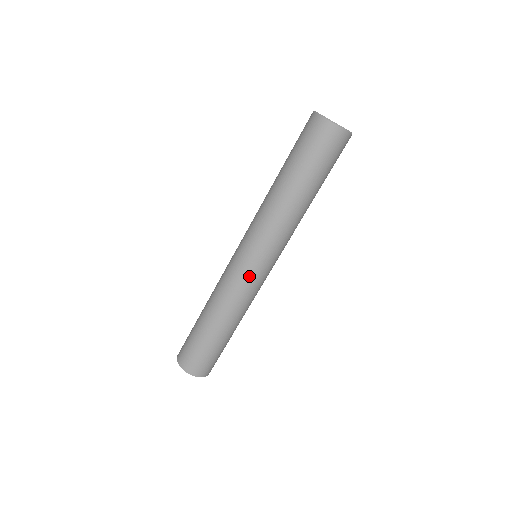
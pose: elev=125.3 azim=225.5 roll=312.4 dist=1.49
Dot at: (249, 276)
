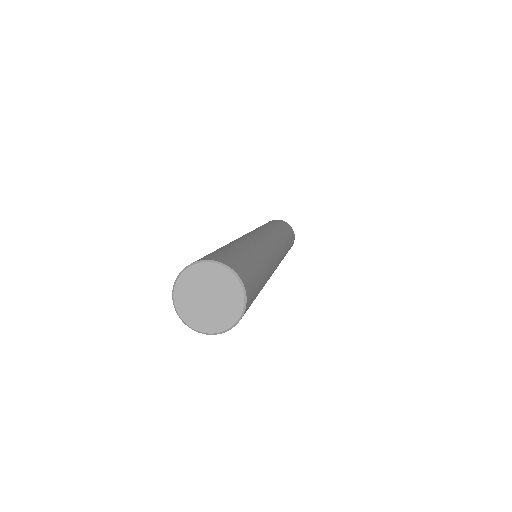
Dot at: occluded
